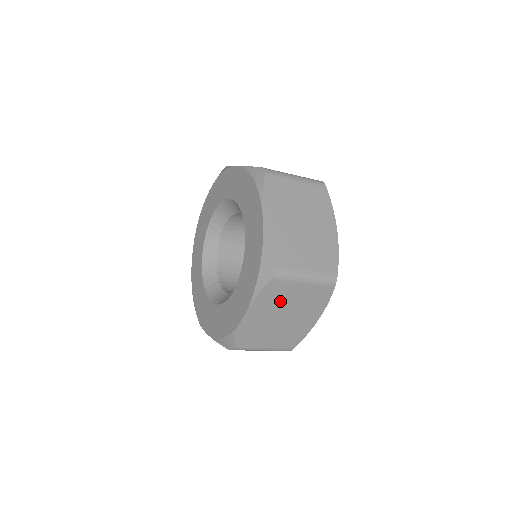
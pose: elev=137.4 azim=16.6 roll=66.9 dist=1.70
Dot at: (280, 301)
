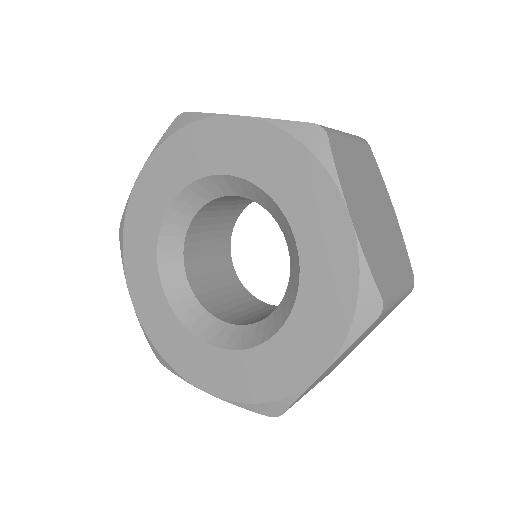
Dot at: (362, 336)
